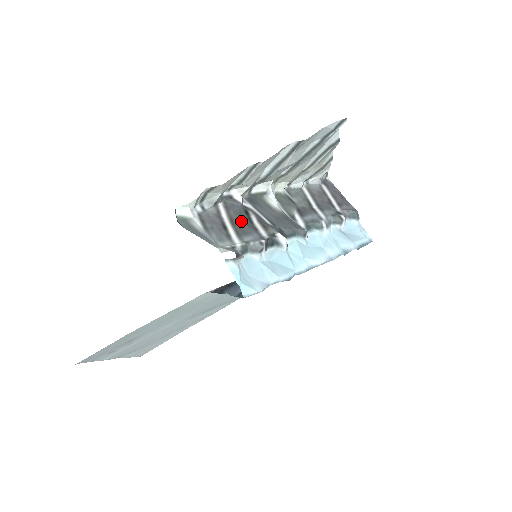
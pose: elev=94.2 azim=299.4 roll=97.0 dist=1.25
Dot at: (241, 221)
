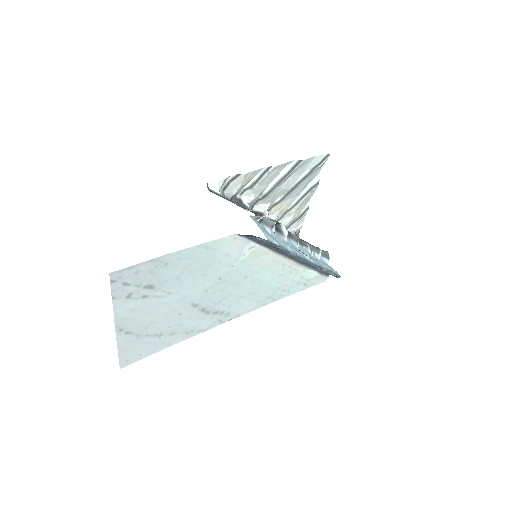
Dot at: occluded
